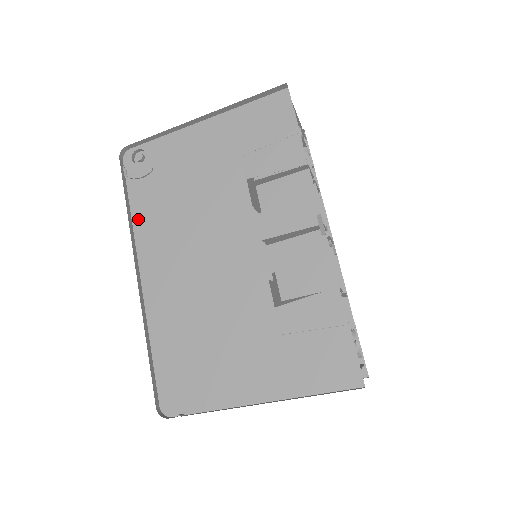
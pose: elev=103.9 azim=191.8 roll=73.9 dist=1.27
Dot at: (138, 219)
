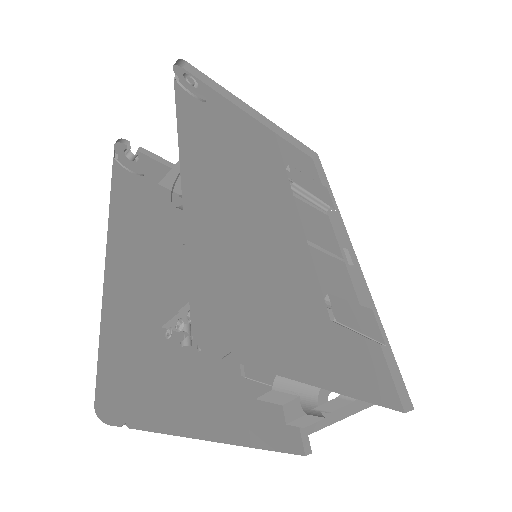
Dot at: (184, 118)
